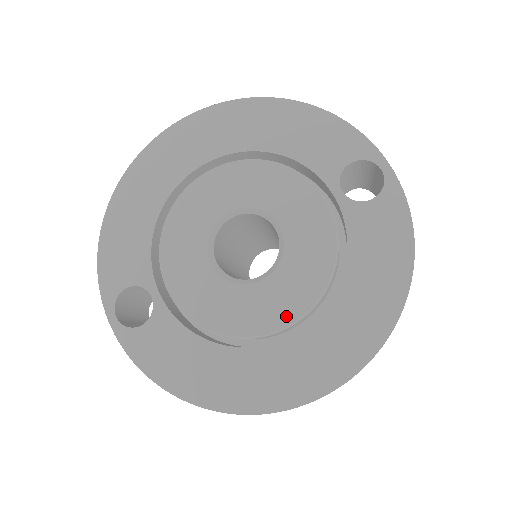
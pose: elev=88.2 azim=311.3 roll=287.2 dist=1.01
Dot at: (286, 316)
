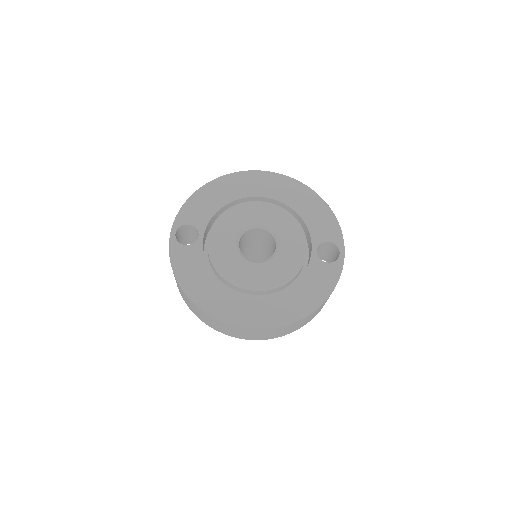
Dot at: (255, 285)
